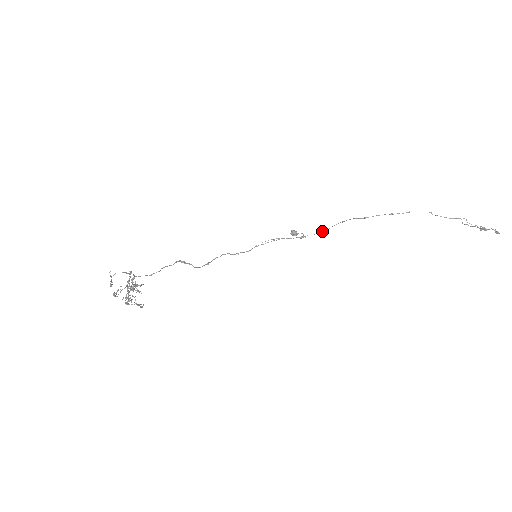
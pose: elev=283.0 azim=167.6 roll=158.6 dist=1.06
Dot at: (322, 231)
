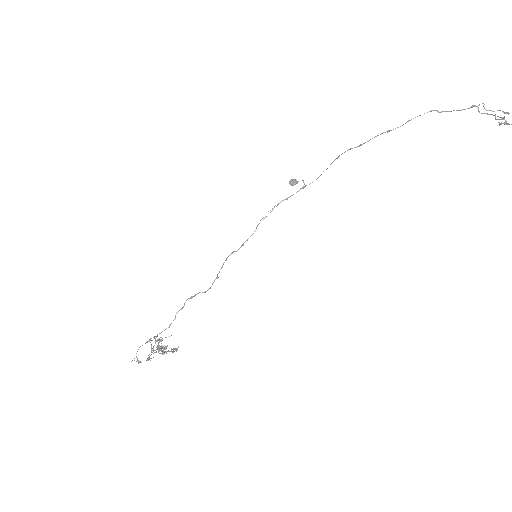
Dot at: (320, 175)
